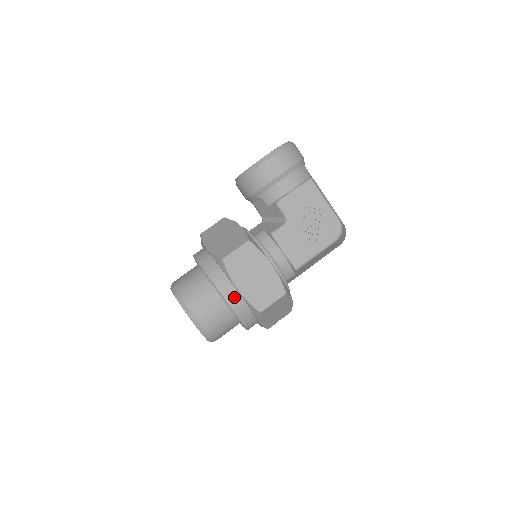
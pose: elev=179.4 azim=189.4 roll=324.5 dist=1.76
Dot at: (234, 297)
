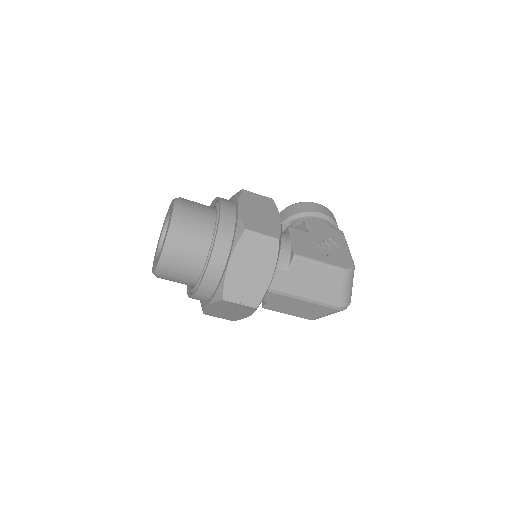
Dot at: (230, 212)
